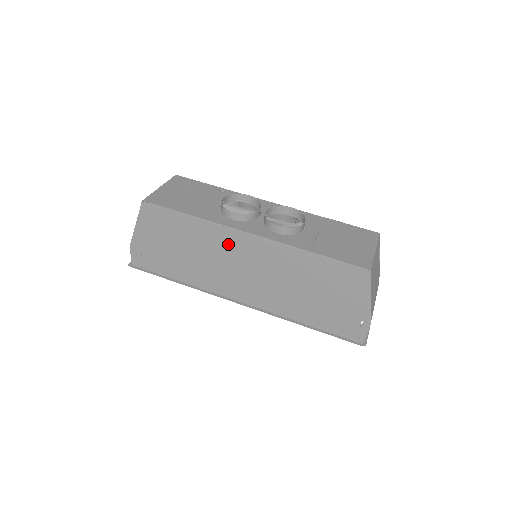
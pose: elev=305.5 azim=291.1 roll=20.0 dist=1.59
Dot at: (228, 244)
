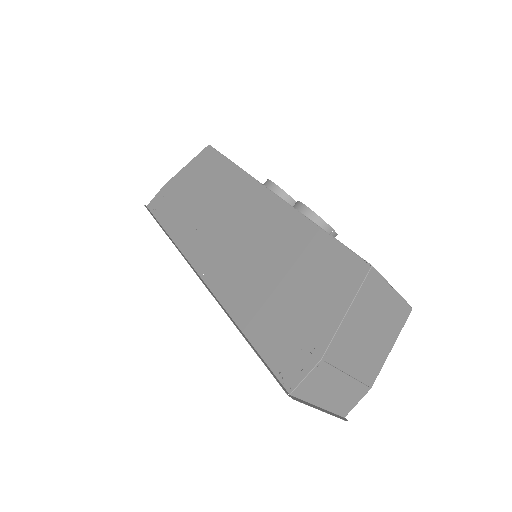
Dot at: (242, 199)
